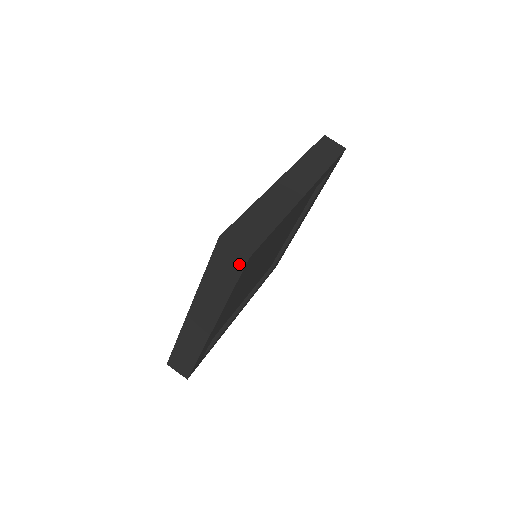
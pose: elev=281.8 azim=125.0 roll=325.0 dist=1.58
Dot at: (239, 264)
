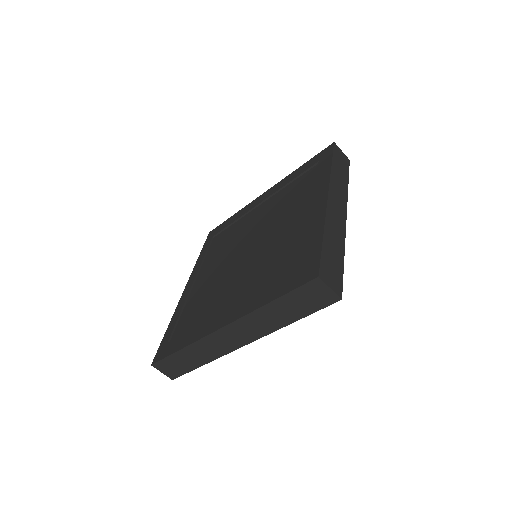
Dot at: (324, 302)
